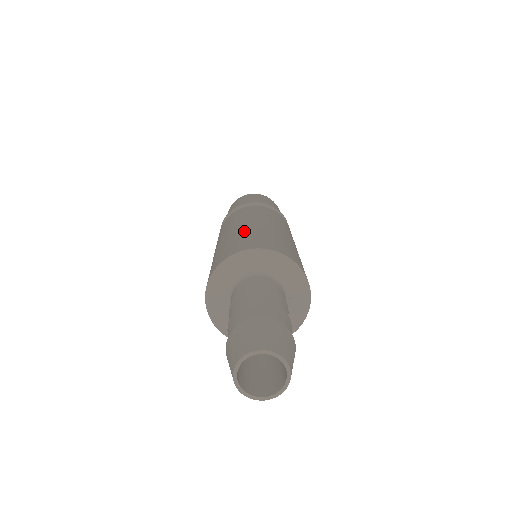
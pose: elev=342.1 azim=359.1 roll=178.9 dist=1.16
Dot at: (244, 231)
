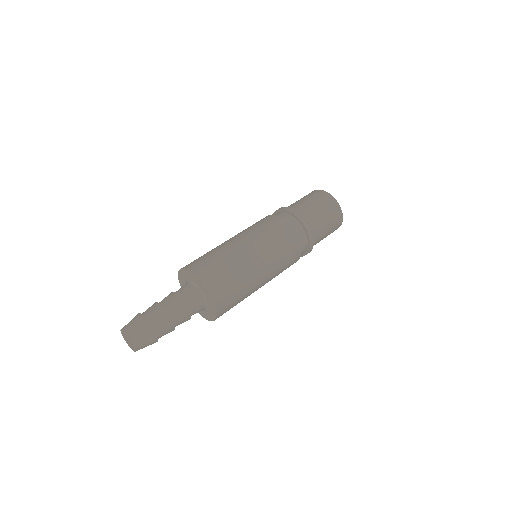
Dot at: (215, 248)
